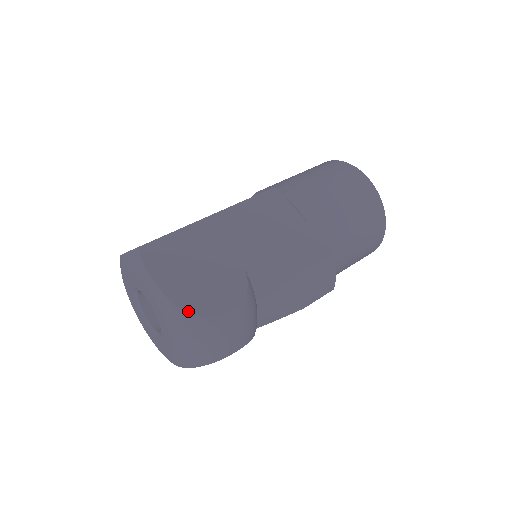
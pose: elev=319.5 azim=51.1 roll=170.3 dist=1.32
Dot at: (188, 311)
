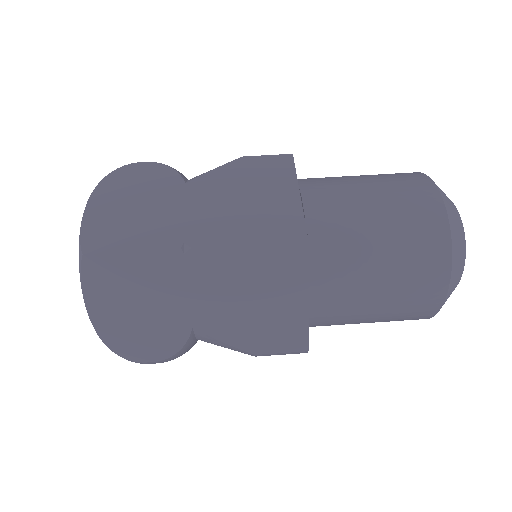
Dot at: (107, 344)
